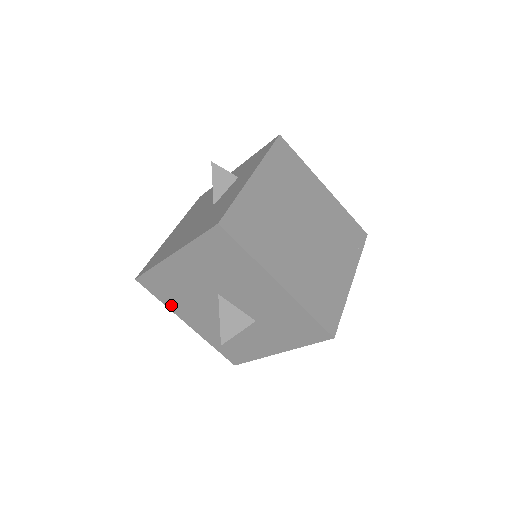
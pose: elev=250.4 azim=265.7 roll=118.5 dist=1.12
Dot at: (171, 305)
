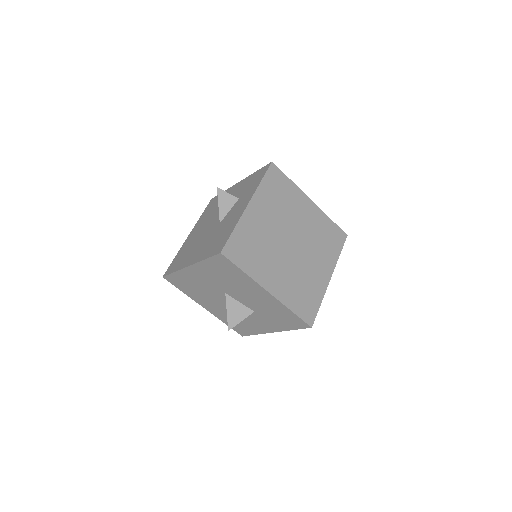
Dot at: (191, 295)
